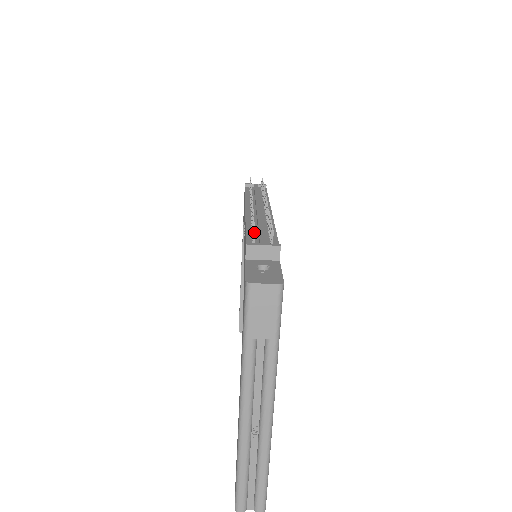
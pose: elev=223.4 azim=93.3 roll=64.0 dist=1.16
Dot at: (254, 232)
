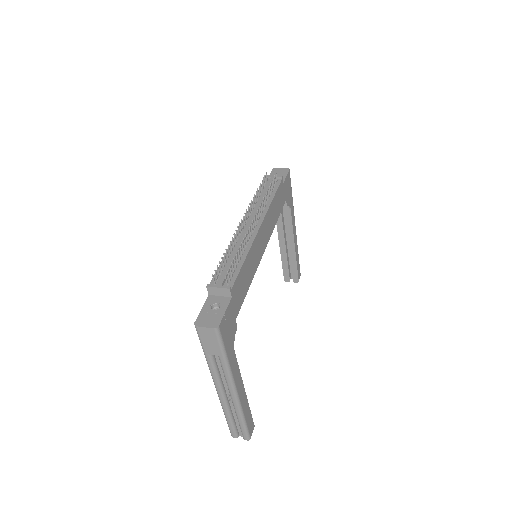
Dot at: (213, 276)
